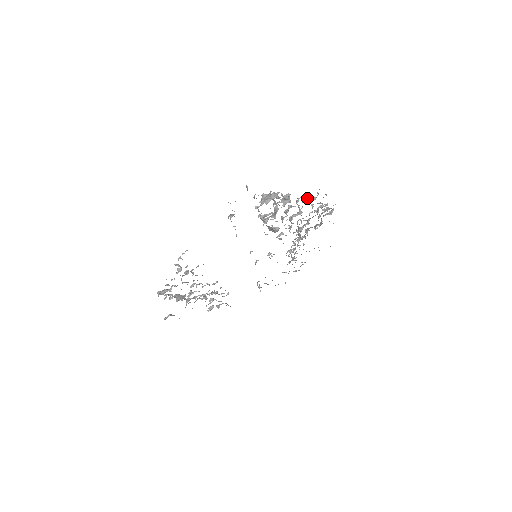
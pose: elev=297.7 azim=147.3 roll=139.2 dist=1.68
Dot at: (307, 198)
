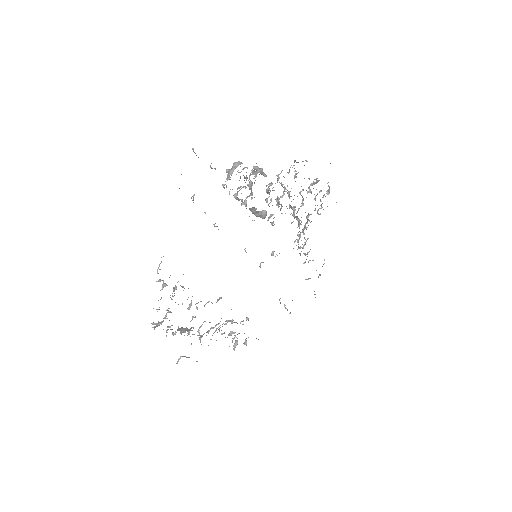
Dot at: (287, 172)
